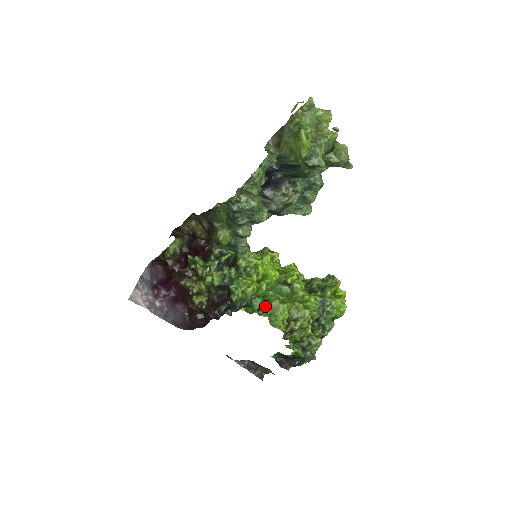
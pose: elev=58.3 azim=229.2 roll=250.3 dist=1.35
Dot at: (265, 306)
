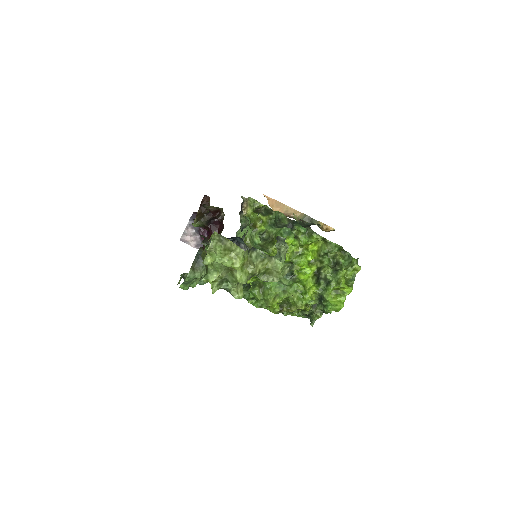
Dot at: (257, 299)
